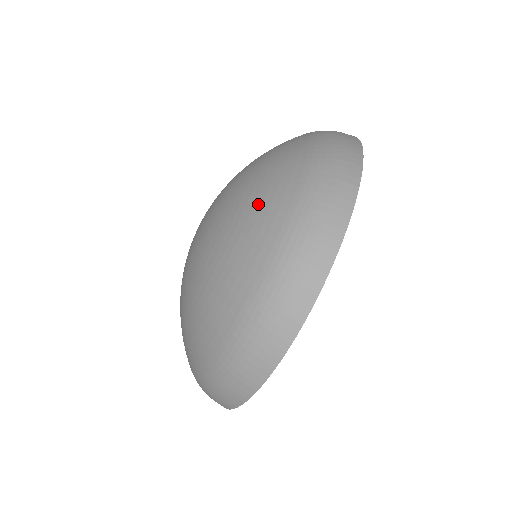
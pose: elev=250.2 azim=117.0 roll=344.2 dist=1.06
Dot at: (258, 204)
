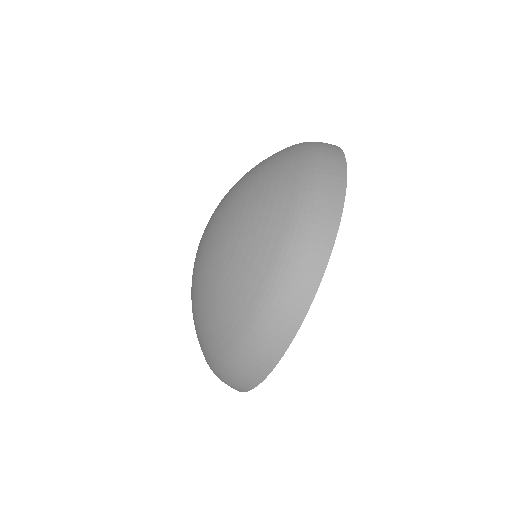
Dot at: (213, 319)
